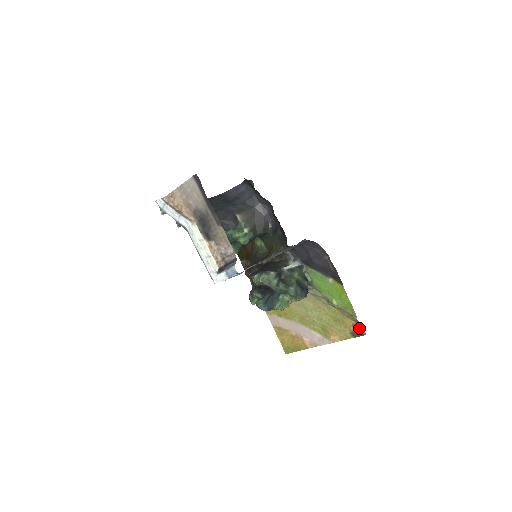
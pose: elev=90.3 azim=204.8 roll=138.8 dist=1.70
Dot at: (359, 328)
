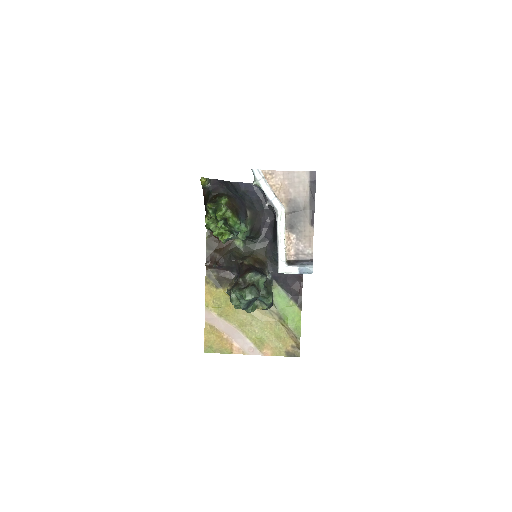
Dot at: (296, 350)
